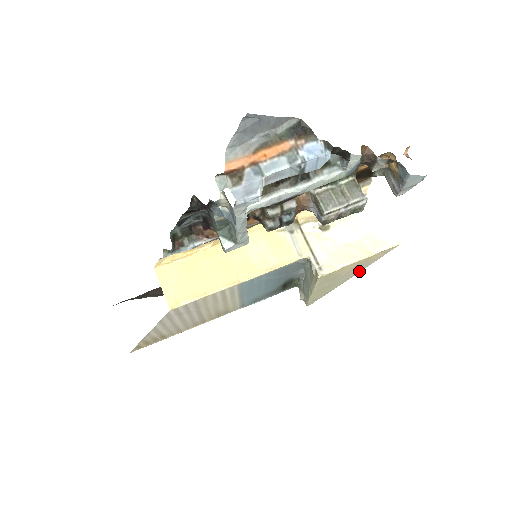
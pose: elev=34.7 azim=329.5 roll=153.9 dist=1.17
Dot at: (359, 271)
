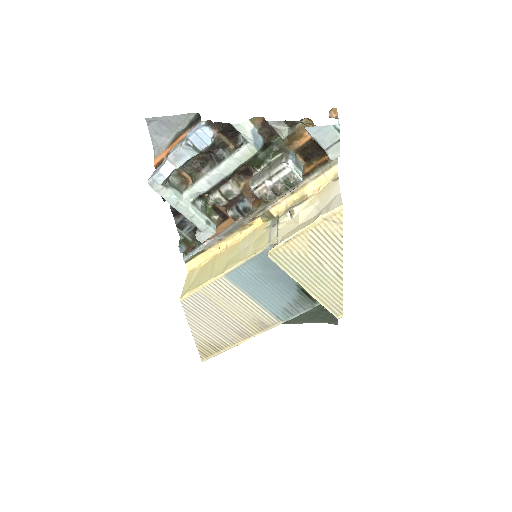
Dot at: (339, 256)
